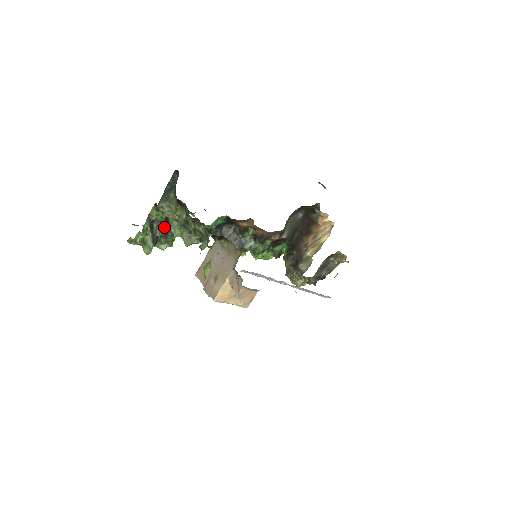
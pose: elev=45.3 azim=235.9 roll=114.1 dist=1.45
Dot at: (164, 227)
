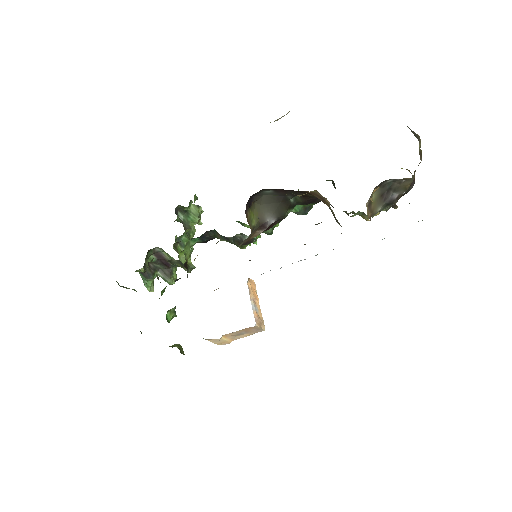
Dot at: (162, 263)
